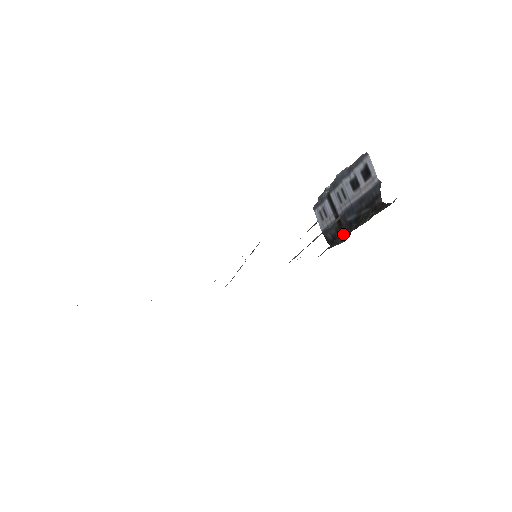
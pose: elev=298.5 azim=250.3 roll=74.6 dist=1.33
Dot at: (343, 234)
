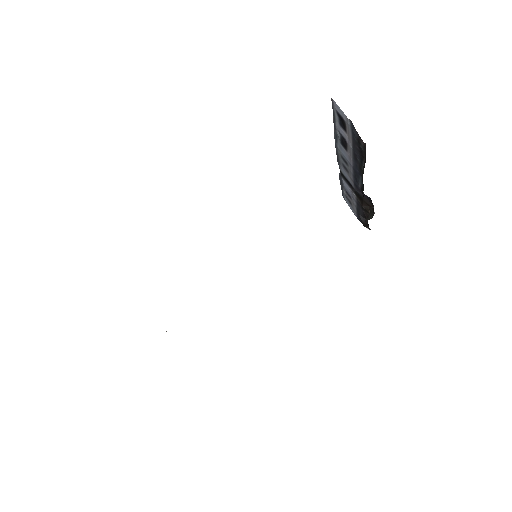
Dot at: (370, 209)
